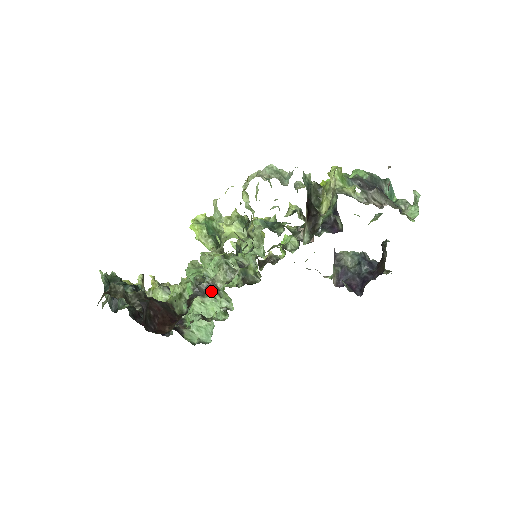
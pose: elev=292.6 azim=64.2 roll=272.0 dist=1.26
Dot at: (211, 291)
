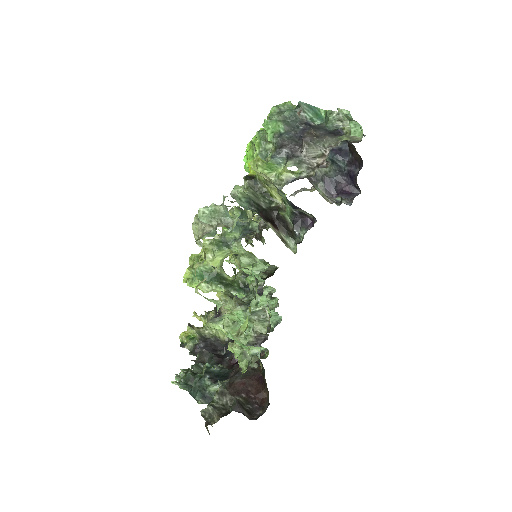
Dot at: (263, 339)
